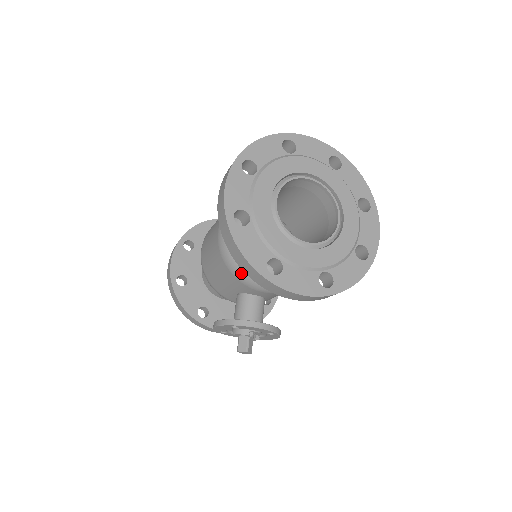
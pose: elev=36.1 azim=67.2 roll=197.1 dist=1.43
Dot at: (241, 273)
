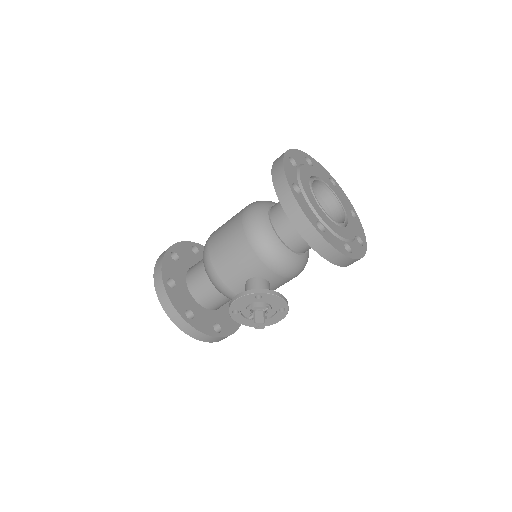
Dot at: (266, 251)
